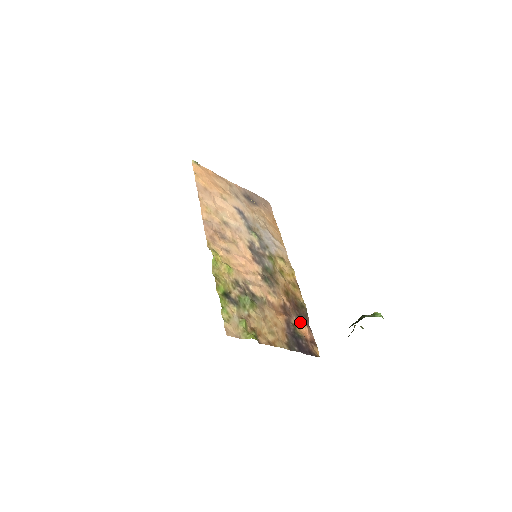
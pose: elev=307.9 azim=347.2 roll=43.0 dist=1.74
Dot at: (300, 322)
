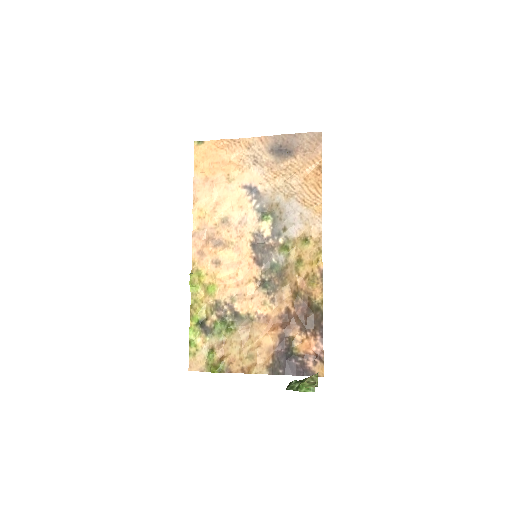
Dot at: (305, 332)
